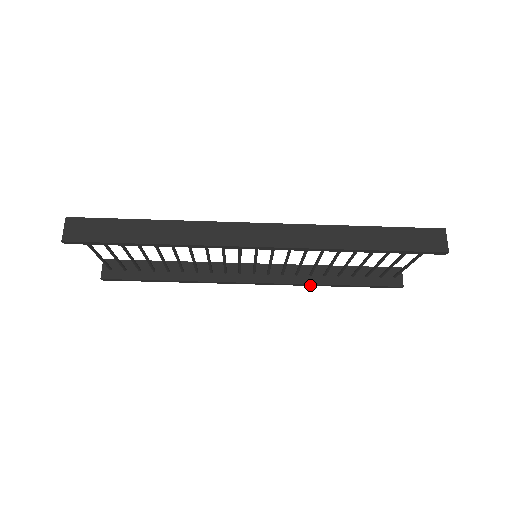
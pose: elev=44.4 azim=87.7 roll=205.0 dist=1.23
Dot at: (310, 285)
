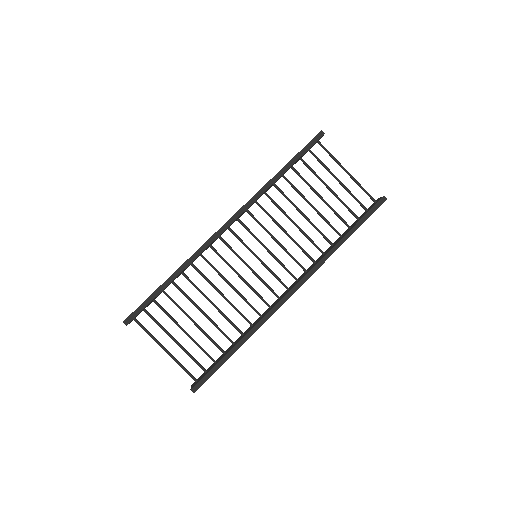
Dot at: (328, 256)
